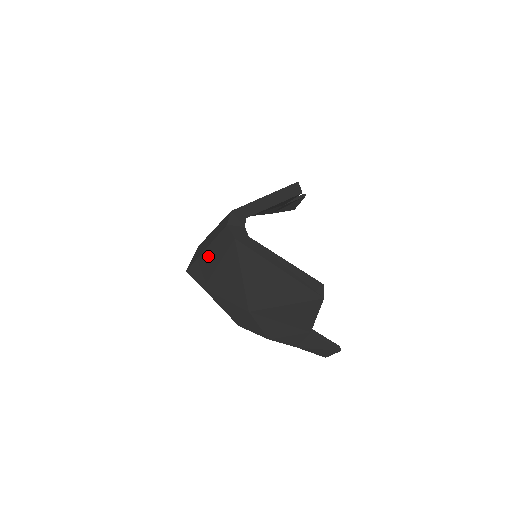
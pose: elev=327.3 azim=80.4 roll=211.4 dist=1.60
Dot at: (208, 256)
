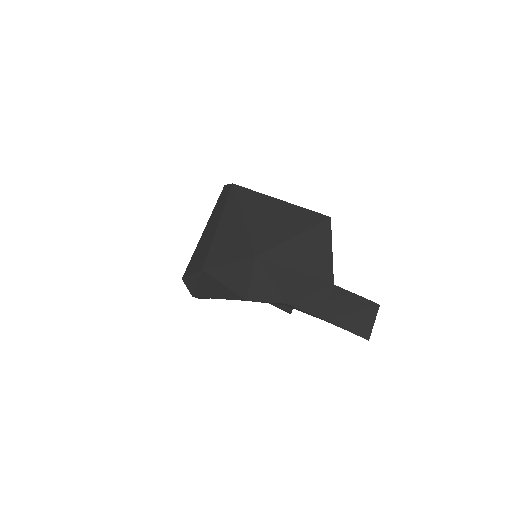
Dot at: (207, 231)
